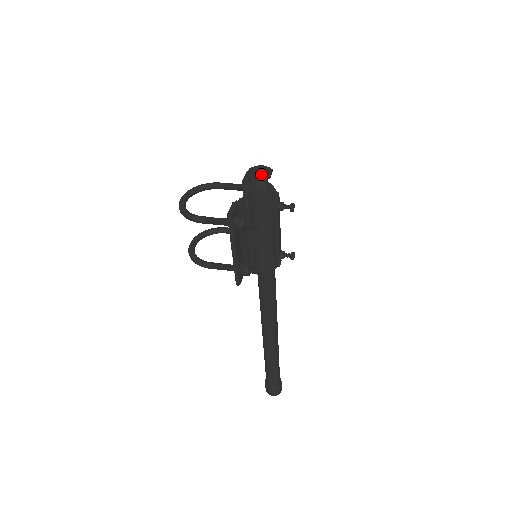
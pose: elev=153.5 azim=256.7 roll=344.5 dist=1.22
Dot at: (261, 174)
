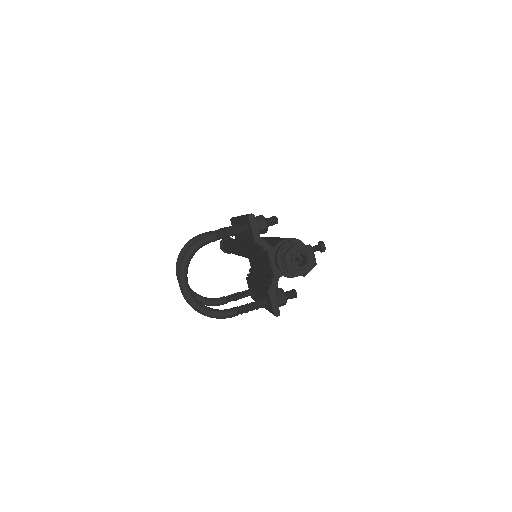
Dot at: (307, 267)
